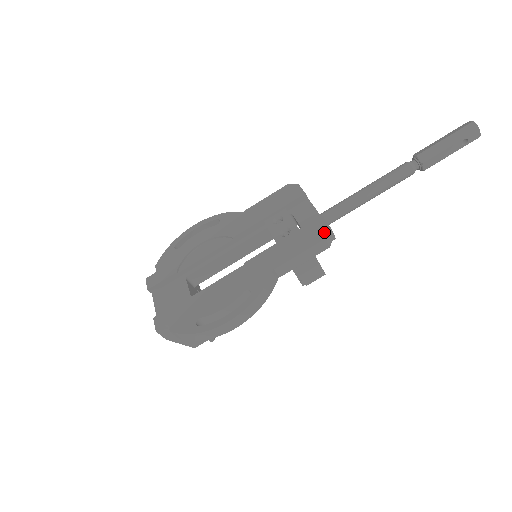
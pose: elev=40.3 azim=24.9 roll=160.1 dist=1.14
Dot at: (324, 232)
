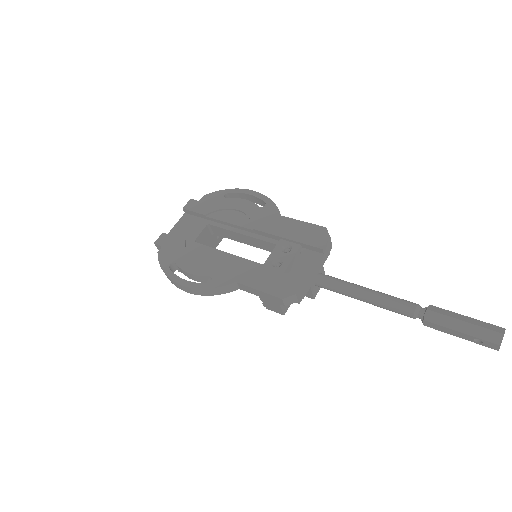
Dot at: (288, 293)
